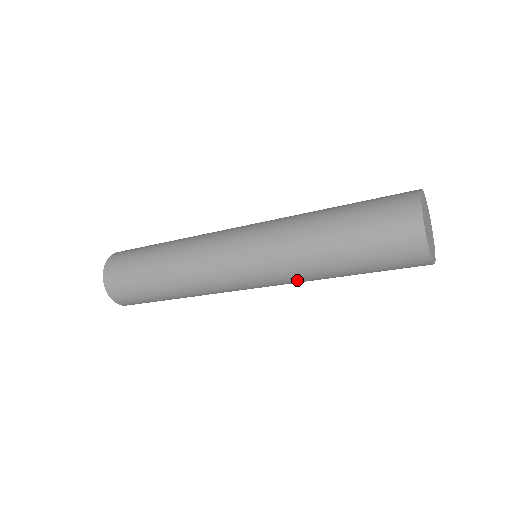
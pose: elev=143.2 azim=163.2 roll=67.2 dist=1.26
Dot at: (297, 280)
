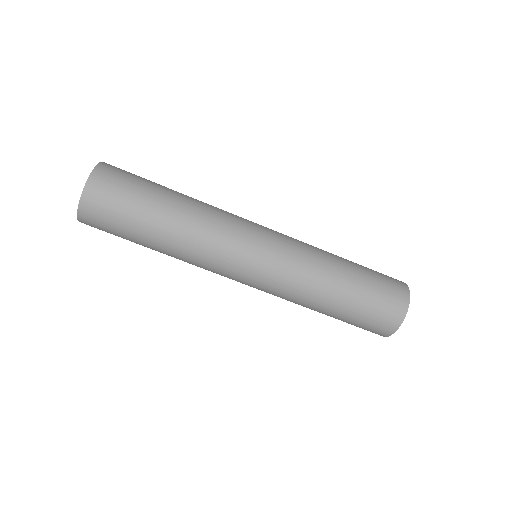
Dot at: (294, 290)
